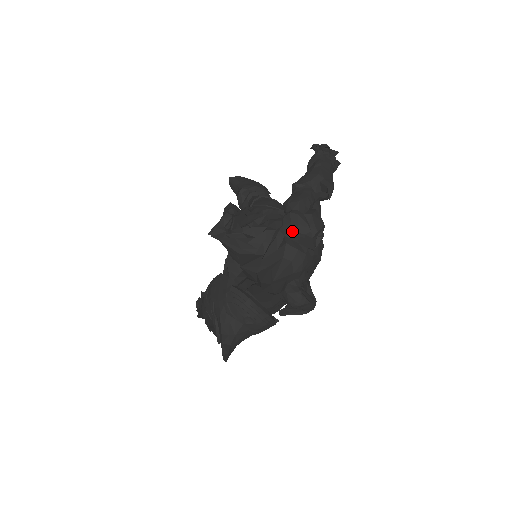
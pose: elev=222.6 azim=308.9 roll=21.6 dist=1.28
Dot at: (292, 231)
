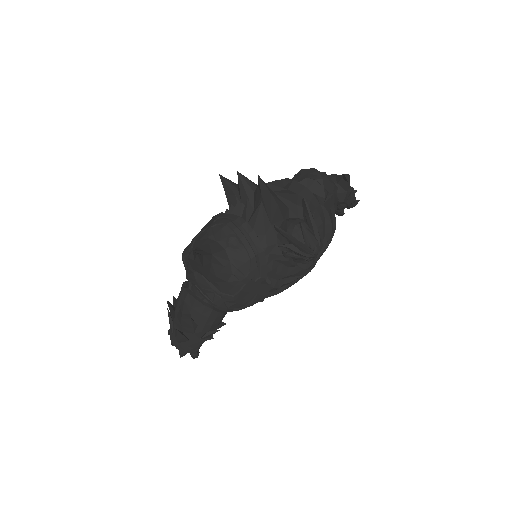
Dot at: (301, 178)
